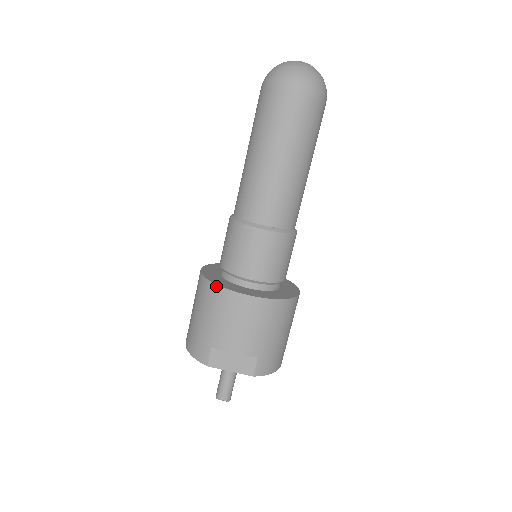
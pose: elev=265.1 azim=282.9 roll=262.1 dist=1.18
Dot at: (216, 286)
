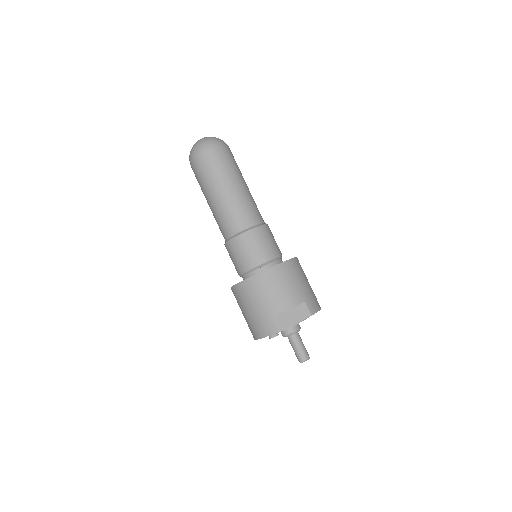
Dot at: (250, 278)
